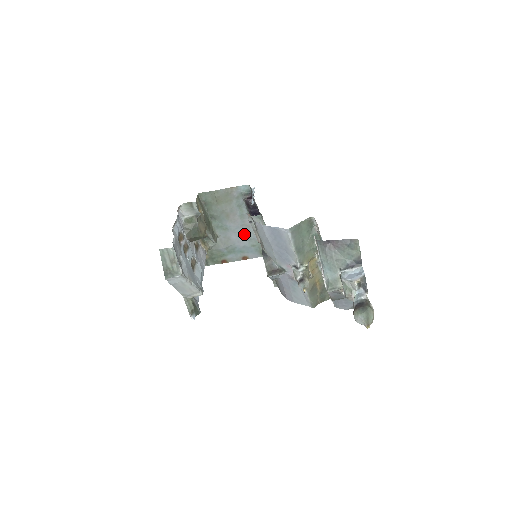
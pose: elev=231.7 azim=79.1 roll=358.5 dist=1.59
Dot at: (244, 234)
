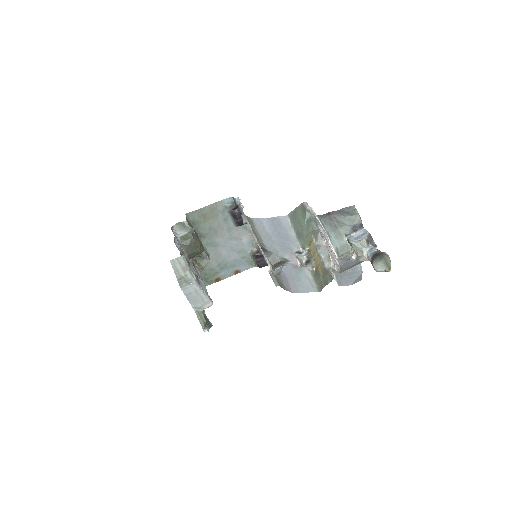
Dot at: (233, 247)
